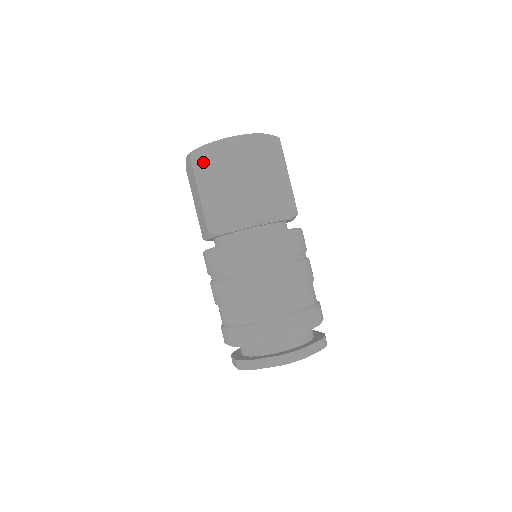
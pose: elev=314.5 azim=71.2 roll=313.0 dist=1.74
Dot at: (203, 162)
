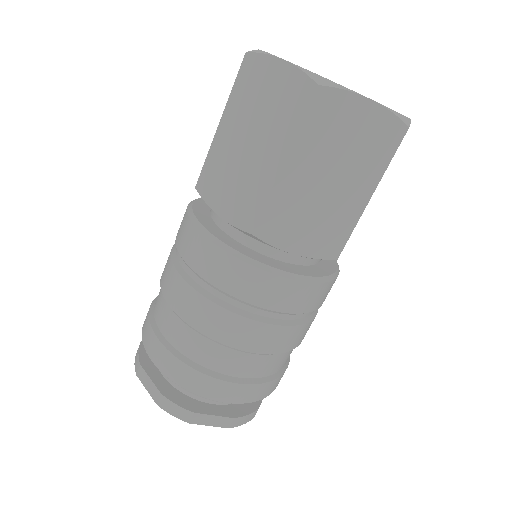
Dot at: (251, 81)
